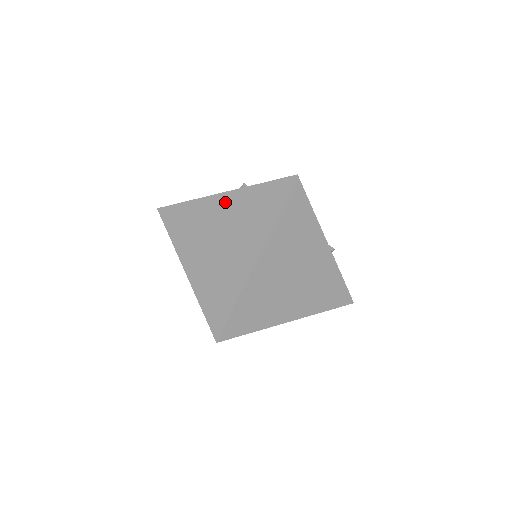
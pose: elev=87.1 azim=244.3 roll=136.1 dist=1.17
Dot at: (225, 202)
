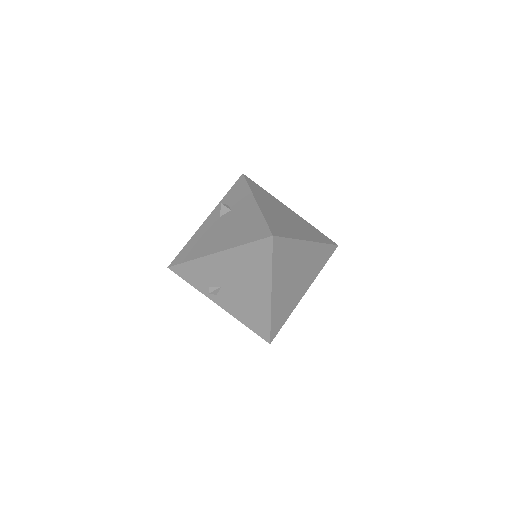
Dot at: (293, 213)
